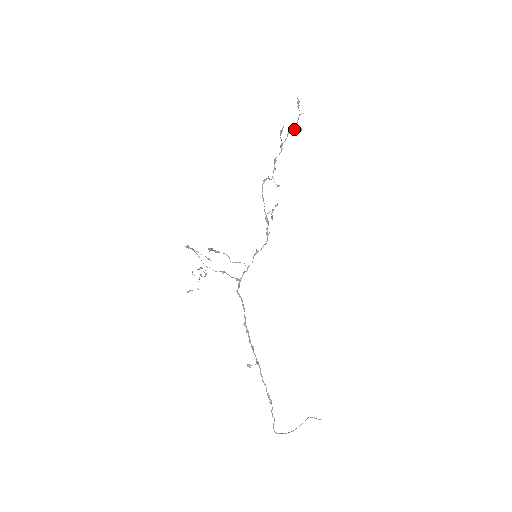
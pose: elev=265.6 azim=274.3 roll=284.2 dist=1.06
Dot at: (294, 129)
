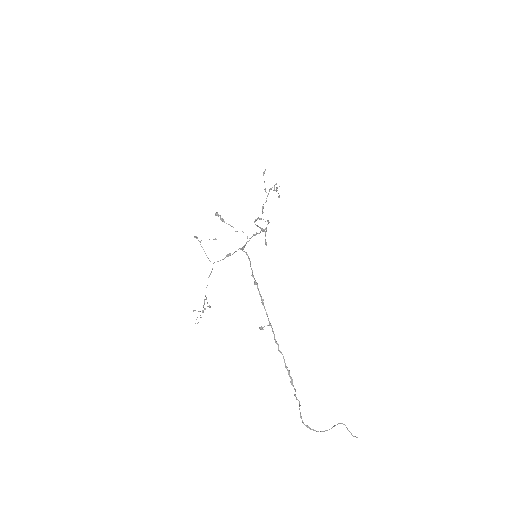
Dot at: occluded
